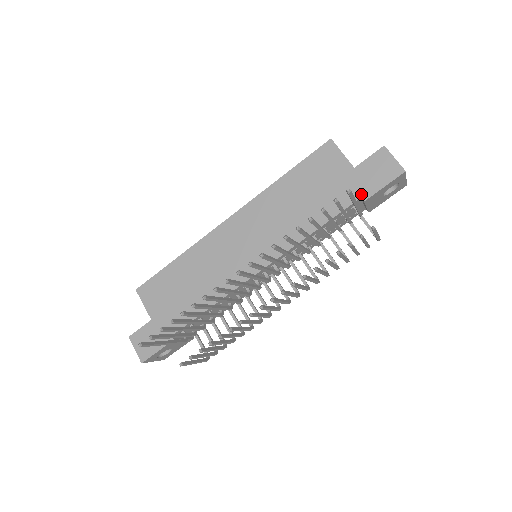
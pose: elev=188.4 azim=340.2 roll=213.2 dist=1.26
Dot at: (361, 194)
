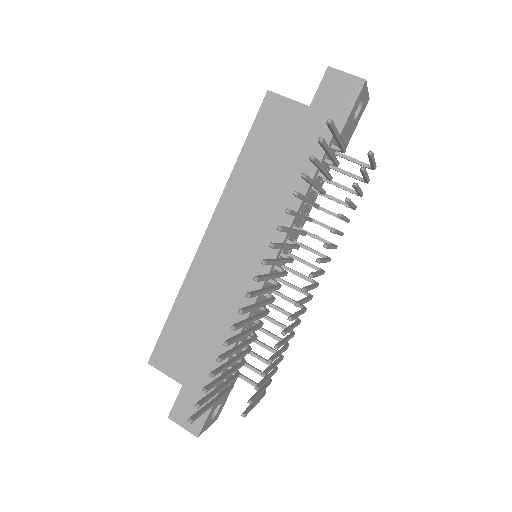
Dot at: occluded
